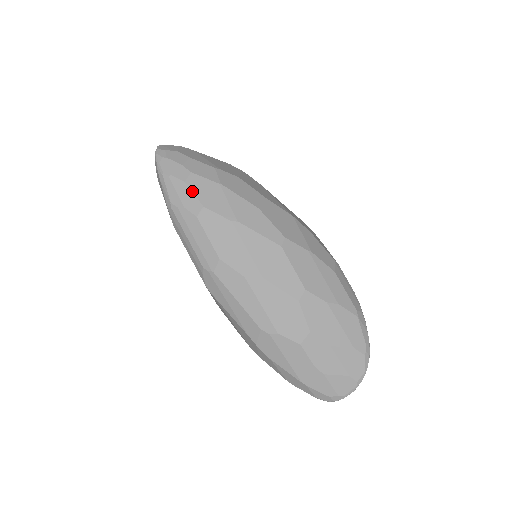
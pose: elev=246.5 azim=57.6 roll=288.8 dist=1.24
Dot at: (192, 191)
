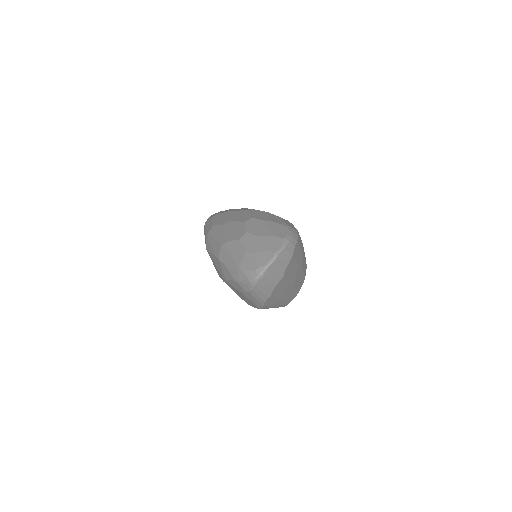
Dot at: occluded
